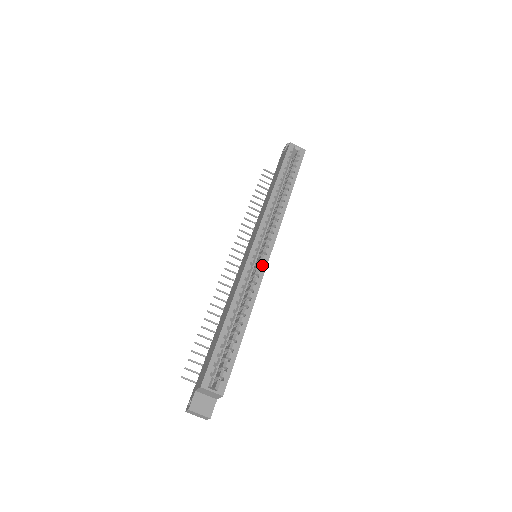
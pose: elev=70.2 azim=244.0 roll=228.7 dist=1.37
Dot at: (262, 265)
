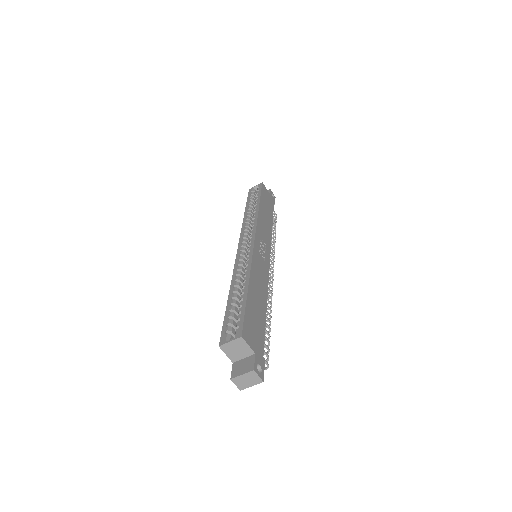
Dot at: (249, 249)
